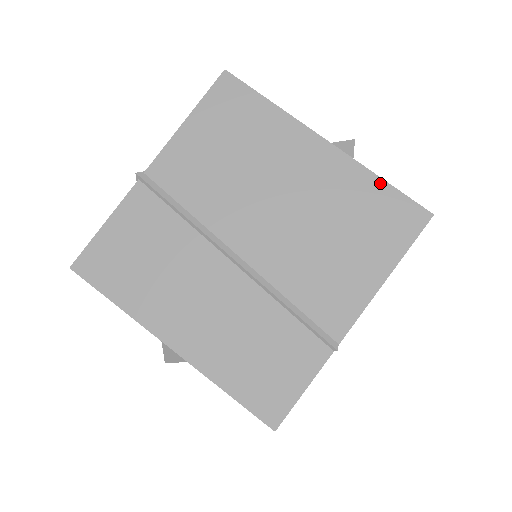
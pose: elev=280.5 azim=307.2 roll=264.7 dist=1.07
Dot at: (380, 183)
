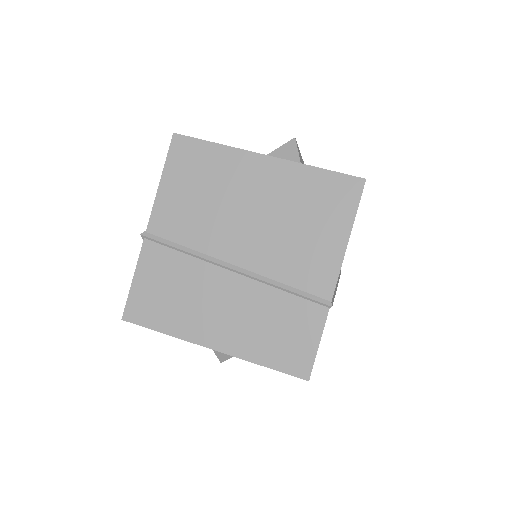
Dot at: (317, 171)
